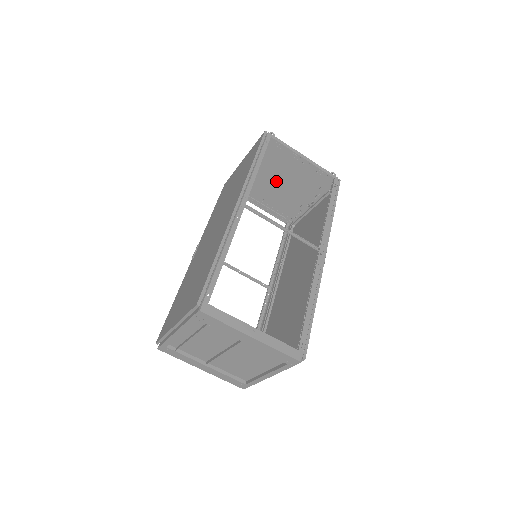
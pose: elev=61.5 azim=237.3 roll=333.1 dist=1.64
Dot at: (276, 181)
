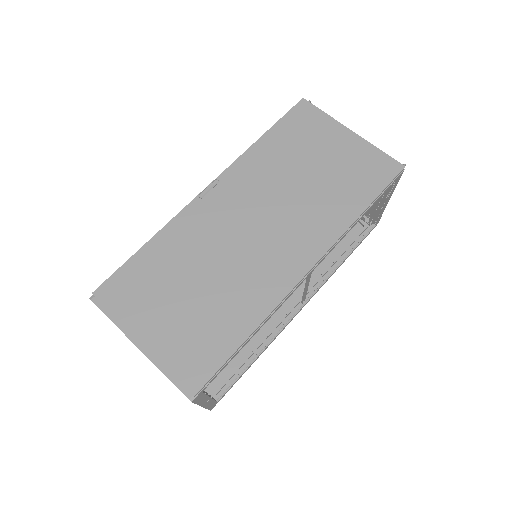
Dot at: occluded
